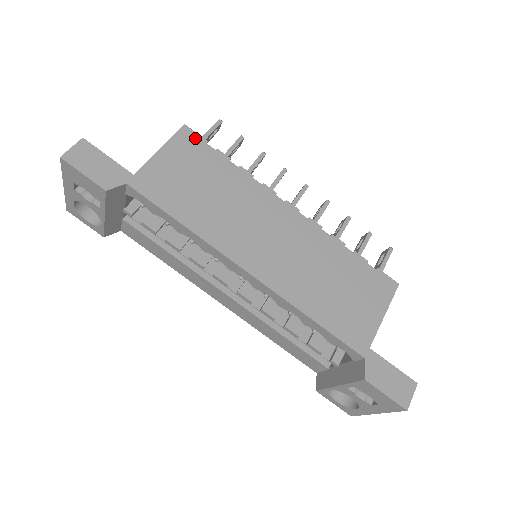
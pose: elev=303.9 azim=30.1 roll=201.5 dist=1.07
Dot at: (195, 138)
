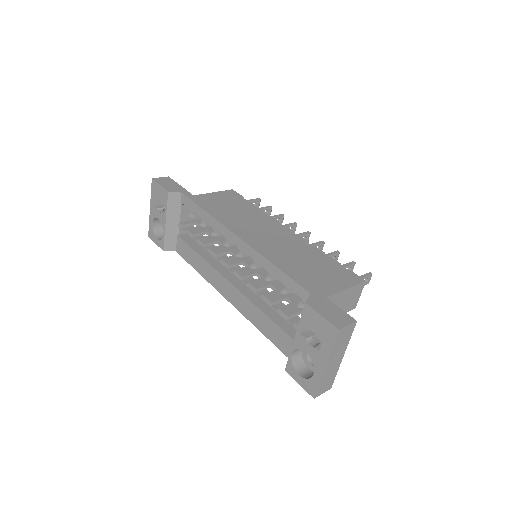
Dot at: (236, 194)
